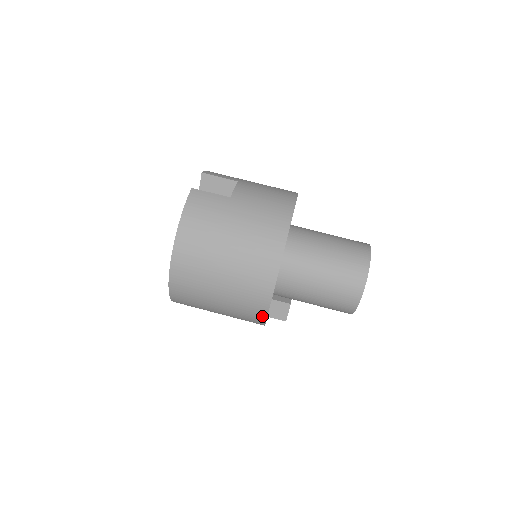
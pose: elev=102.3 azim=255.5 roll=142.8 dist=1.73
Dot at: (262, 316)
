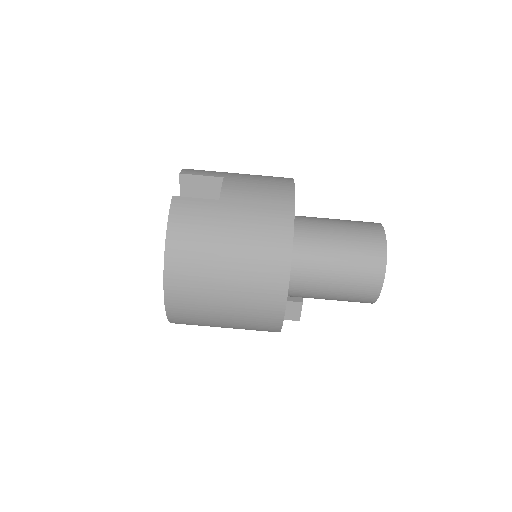
Dot at: (276, 326)
